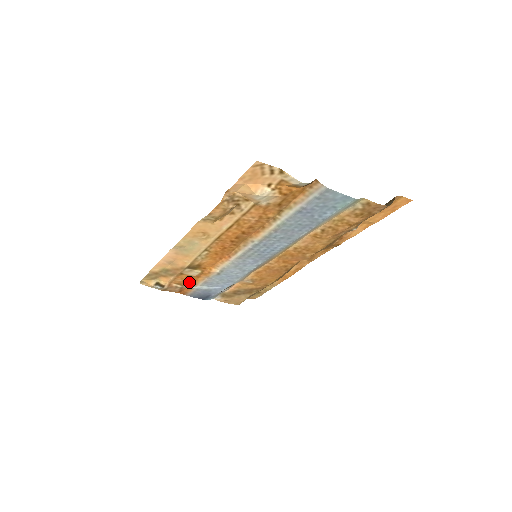
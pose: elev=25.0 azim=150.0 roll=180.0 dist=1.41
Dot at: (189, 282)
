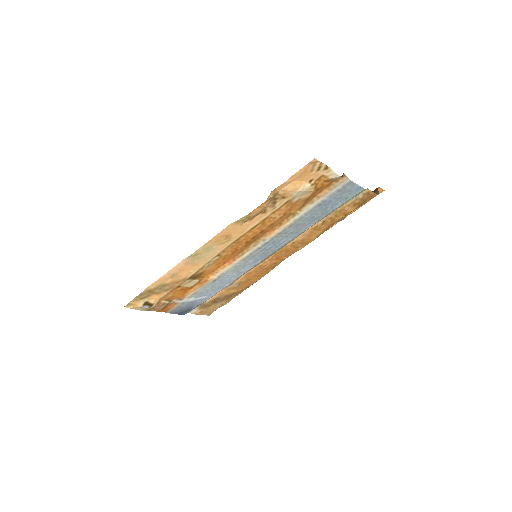
Dot at: (178, 296)
